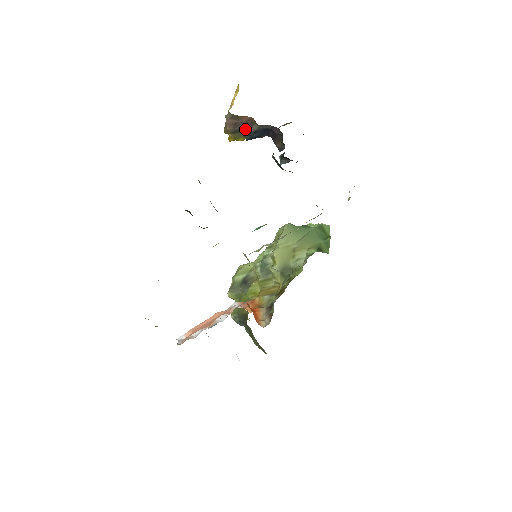
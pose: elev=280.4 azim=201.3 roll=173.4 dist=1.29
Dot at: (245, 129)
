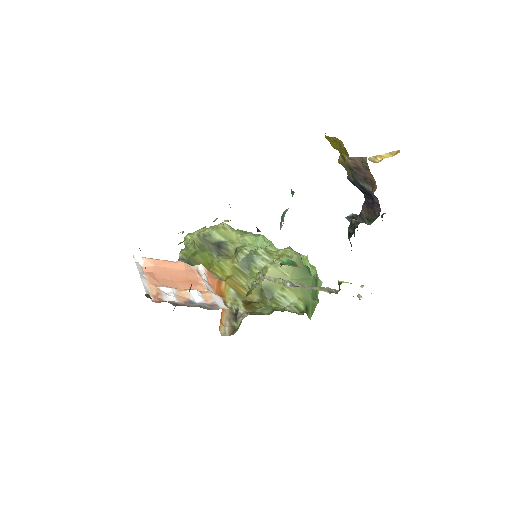
Dot at: (359, 177)
